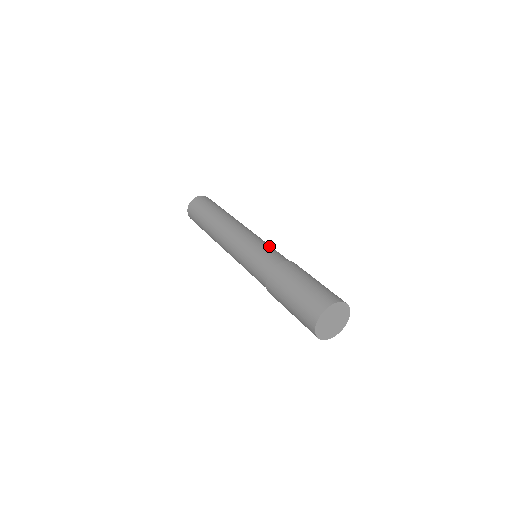
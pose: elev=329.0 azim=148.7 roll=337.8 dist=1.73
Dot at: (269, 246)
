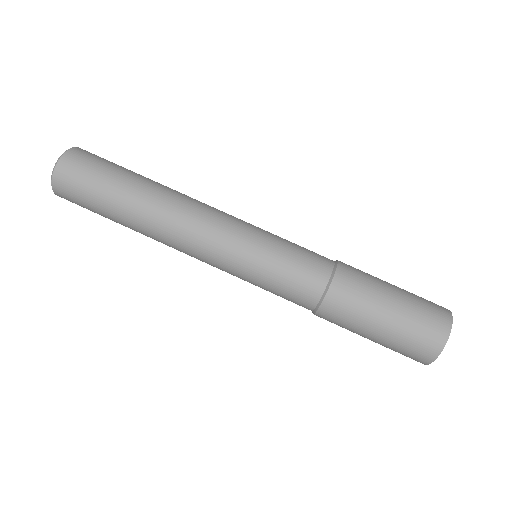
Dot at: (285, 239)
